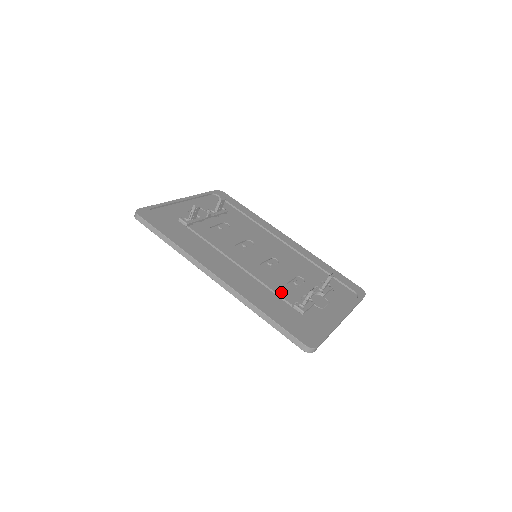
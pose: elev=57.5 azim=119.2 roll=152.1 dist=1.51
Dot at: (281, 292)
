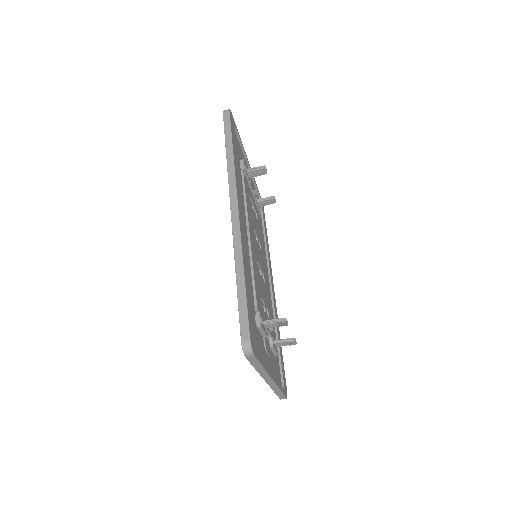
Dot at: (257, 292)
